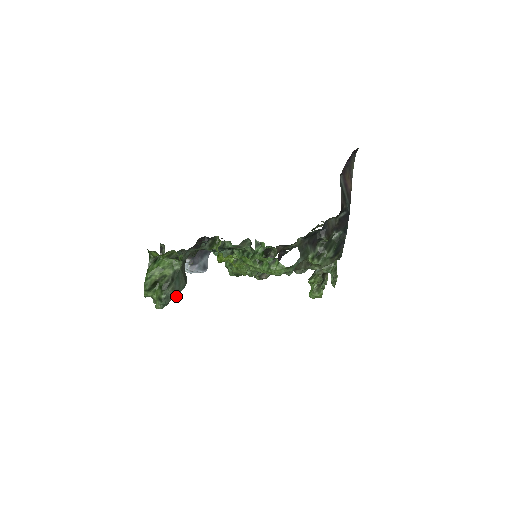
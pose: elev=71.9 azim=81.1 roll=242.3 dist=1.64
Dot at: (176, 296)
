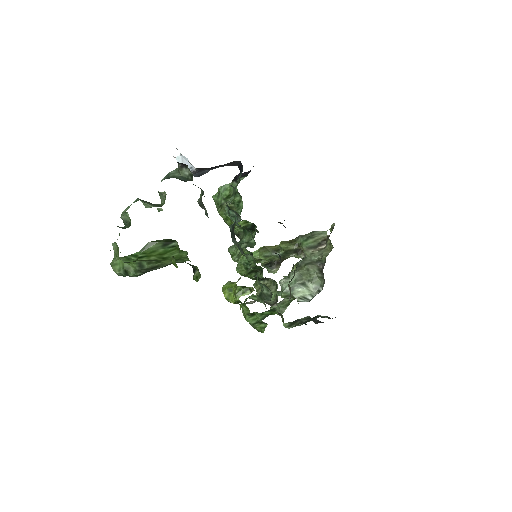
Dot at: occluded
